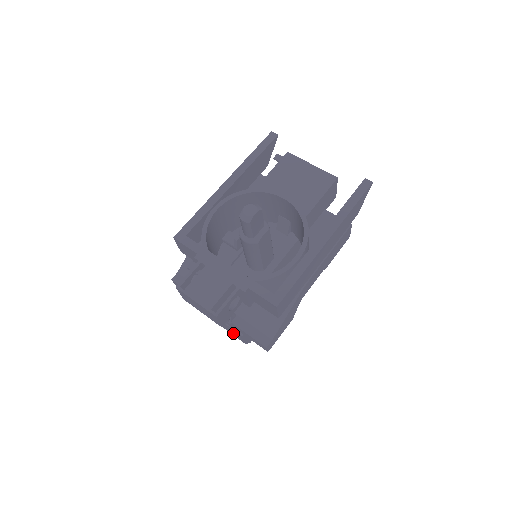
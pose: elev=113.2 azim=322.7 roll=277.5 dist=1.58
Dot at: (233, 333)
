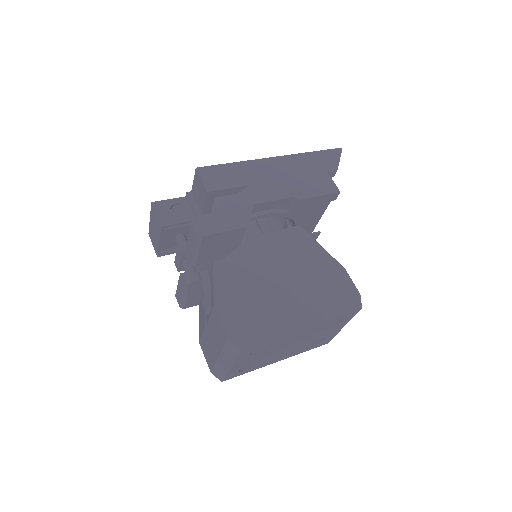
Dot at: (219, 335)
